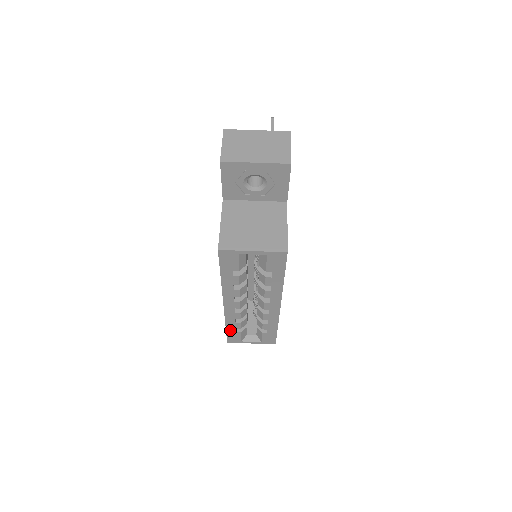
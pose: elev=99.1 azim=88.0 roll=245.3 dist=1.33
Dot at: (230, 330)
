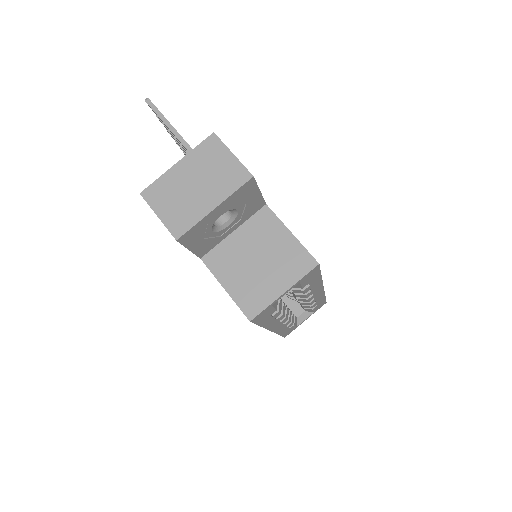
Dot at: (284, 332)
